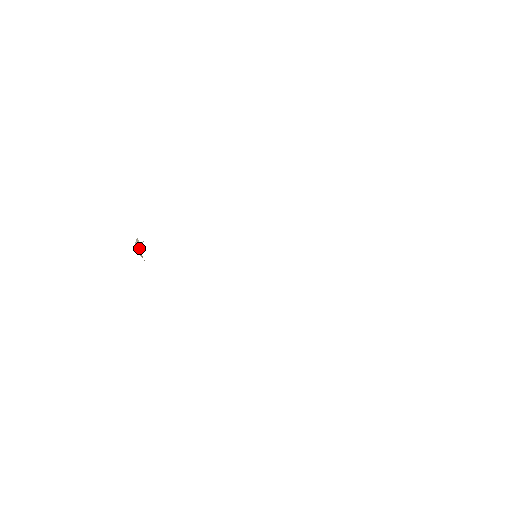
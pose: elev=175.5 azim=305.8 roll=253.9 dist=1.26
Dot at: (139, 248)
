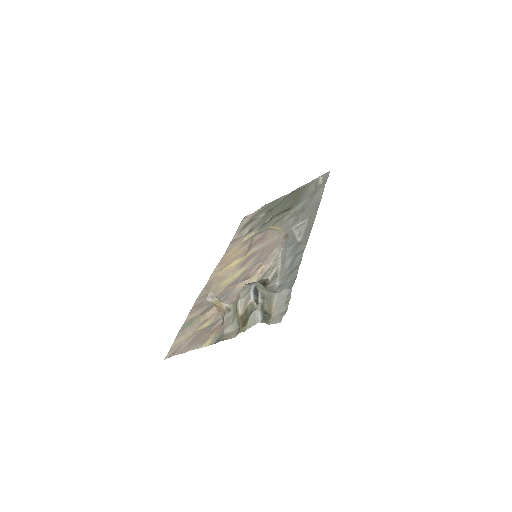
Dot at: (218, 305)
